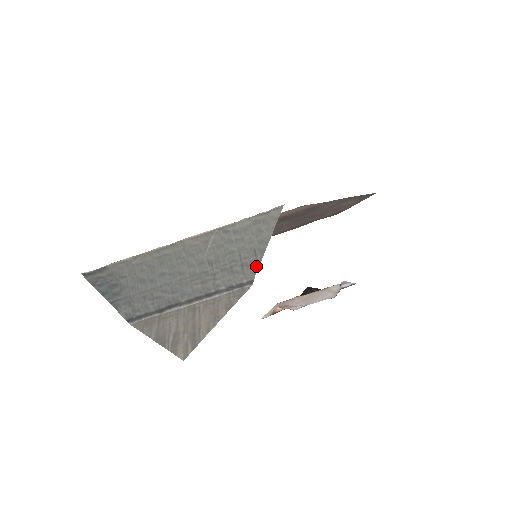
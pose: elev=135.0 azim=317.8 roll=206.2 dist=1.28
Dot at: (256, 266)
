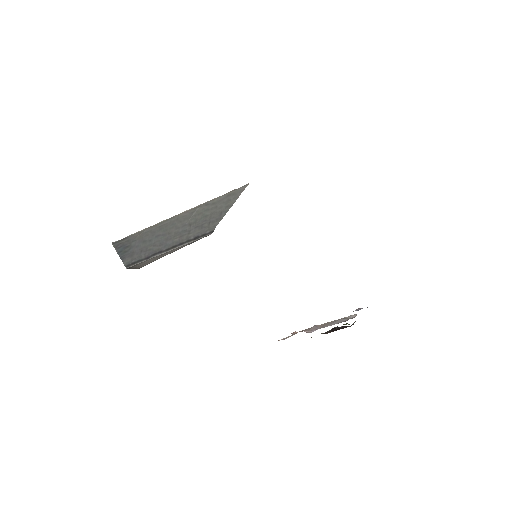
Dot at: (218, 221)
